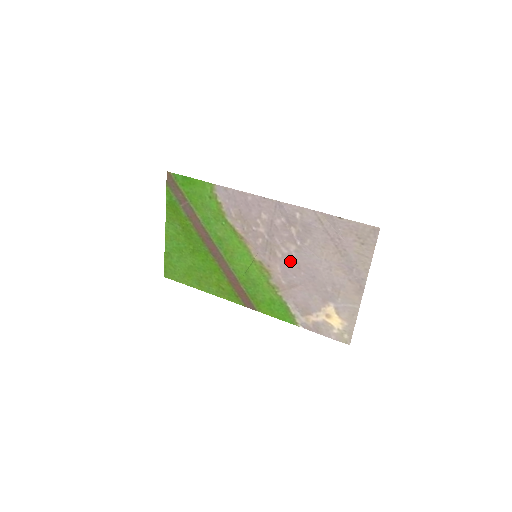
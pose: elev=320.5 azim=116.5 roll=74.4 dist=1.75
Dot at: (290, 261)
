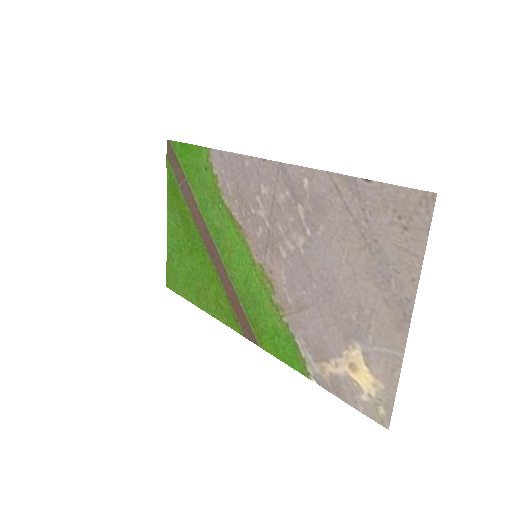
Dot at: (298, 264)
